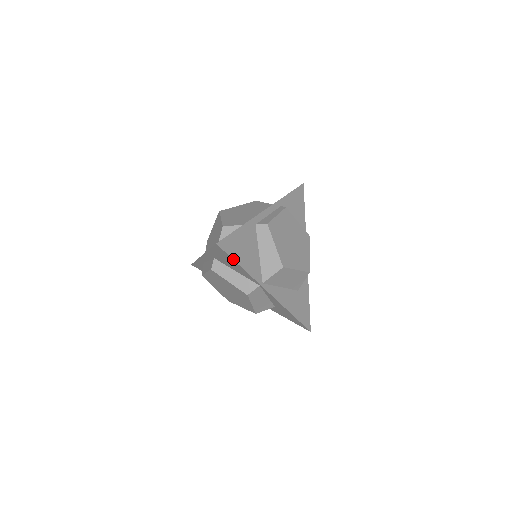
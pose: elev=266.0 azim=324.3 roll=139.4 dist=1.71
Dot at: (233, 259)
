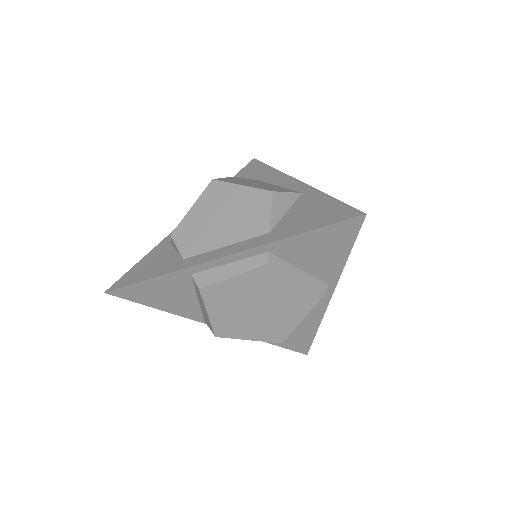
Dot at: (141, 303)
